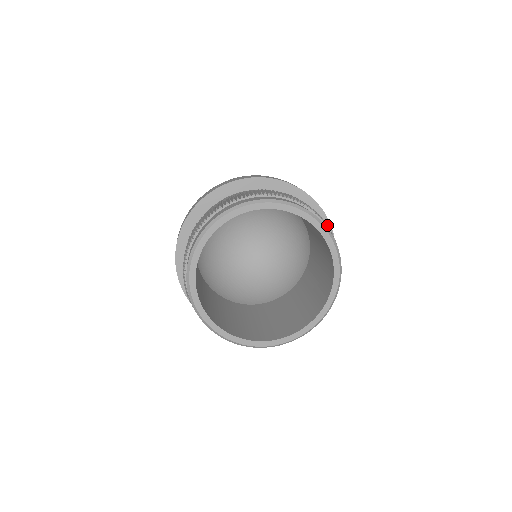
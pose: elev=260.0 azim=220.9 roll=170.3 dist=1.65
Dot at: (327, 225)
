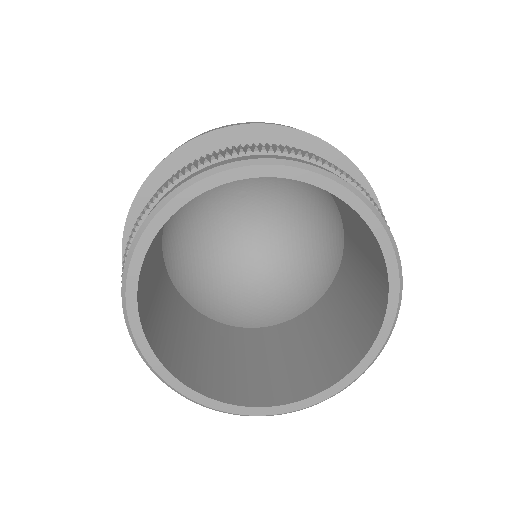
Dot at: occluded
